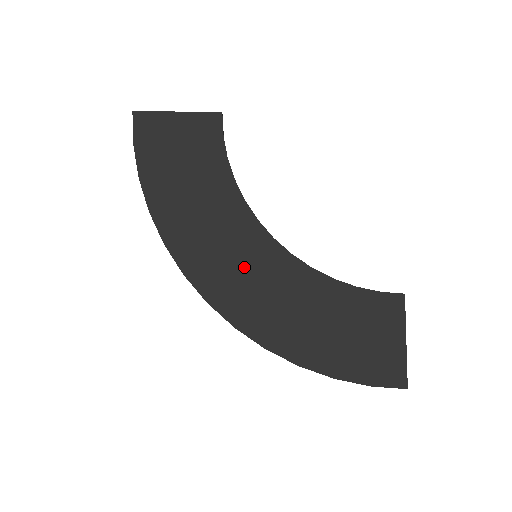
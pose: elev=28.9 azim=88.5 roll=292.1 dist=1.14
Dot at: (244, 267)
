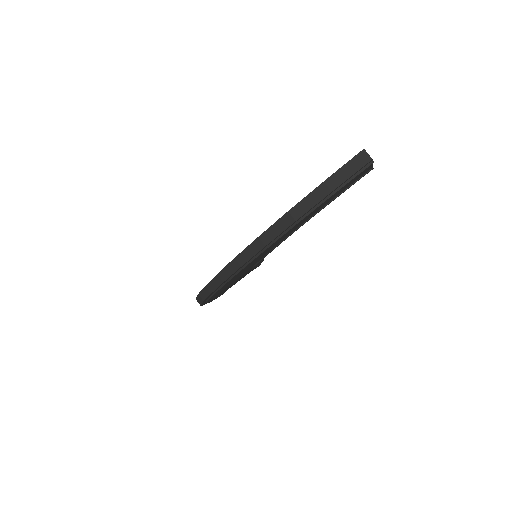
Dot at: occluded
